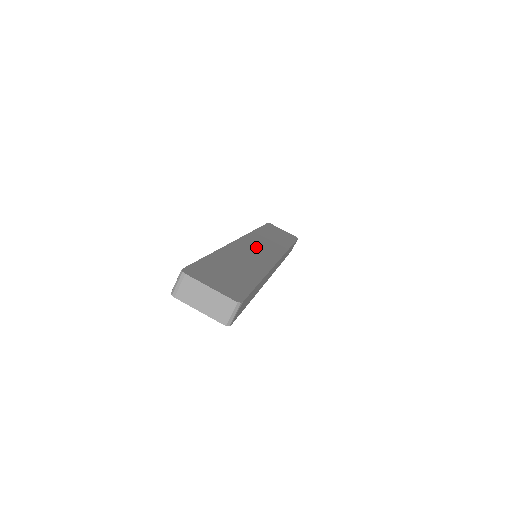
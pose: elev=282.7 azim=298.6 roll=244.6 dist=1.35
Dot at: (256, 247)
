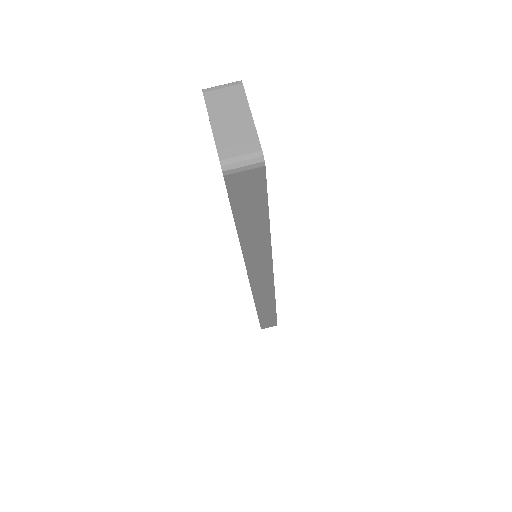
Dot at: occluded
